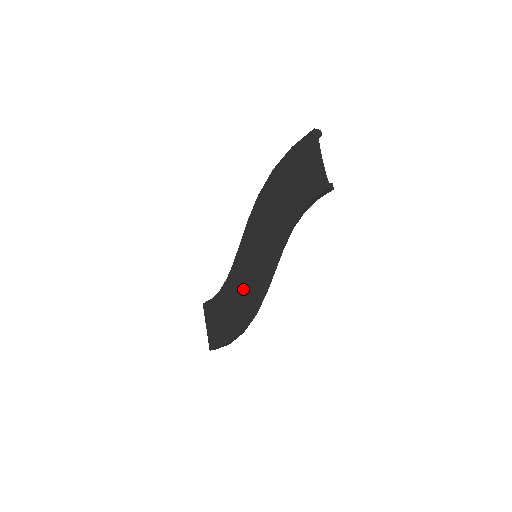
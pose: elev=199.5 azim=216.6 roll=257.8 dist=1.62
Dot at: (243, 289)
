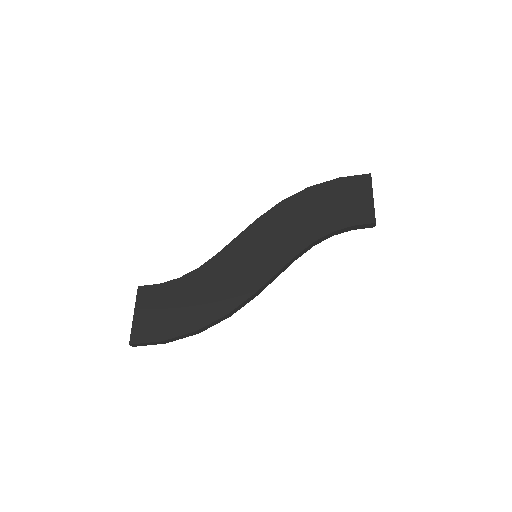
Dot at: (225, 284)
